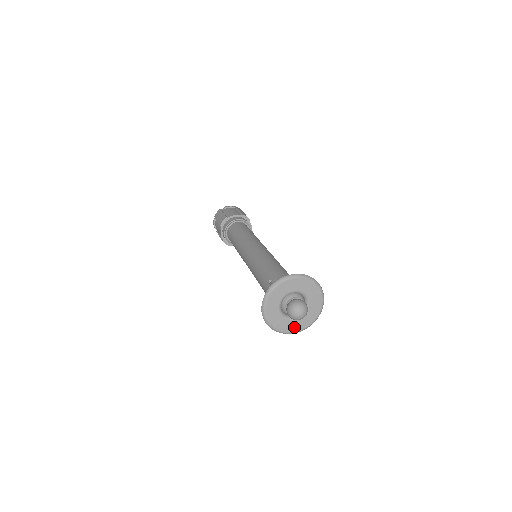
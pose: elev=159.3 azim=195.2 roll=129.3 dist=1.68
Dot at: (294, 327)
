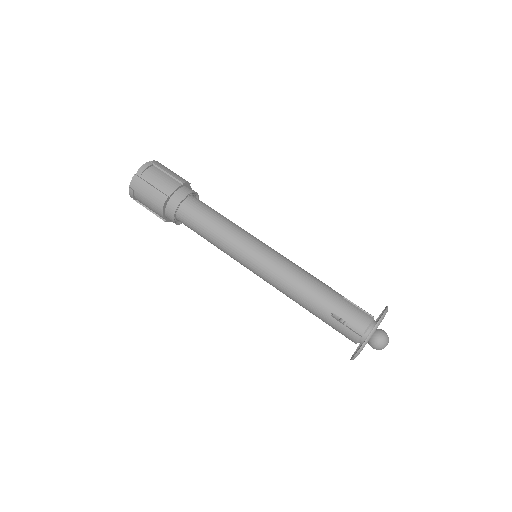
Dot at: occluded
